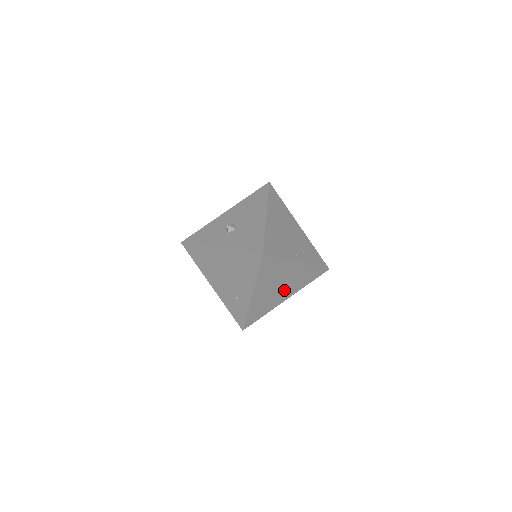
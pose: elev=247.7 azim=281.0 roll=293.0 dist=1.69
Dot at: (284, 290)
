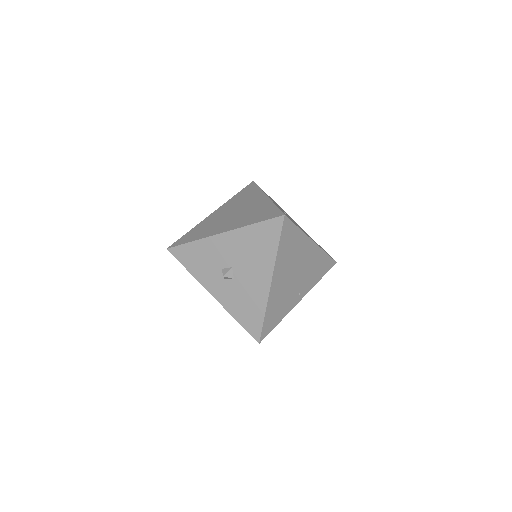
Dot at: occluded
